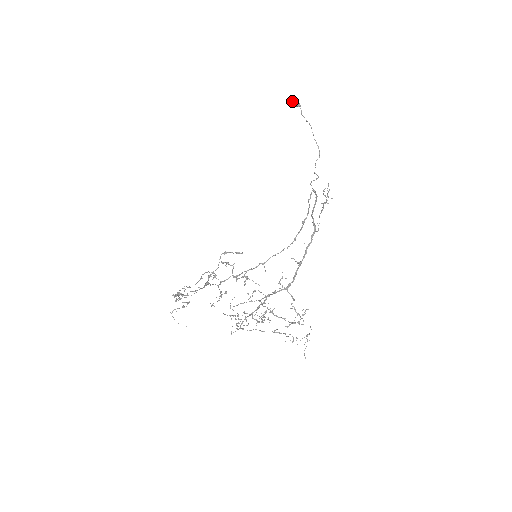
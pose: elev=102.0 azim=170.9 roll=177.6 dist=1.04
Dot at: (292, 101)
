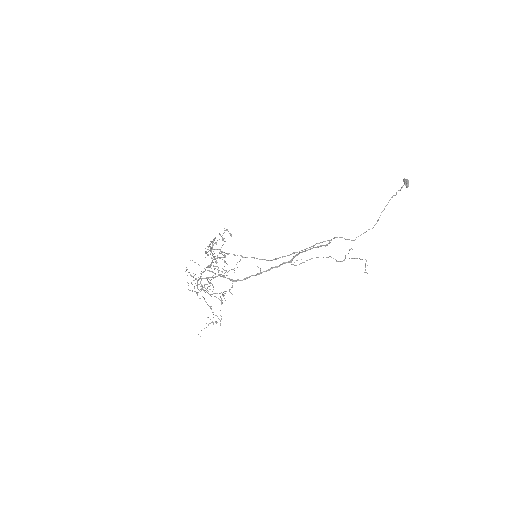
Dot at: (405, 179)
